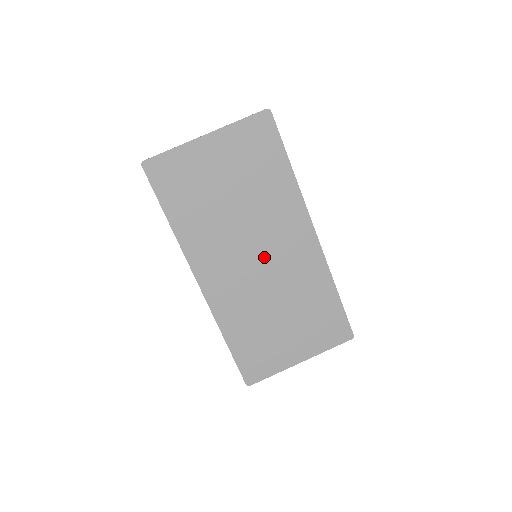
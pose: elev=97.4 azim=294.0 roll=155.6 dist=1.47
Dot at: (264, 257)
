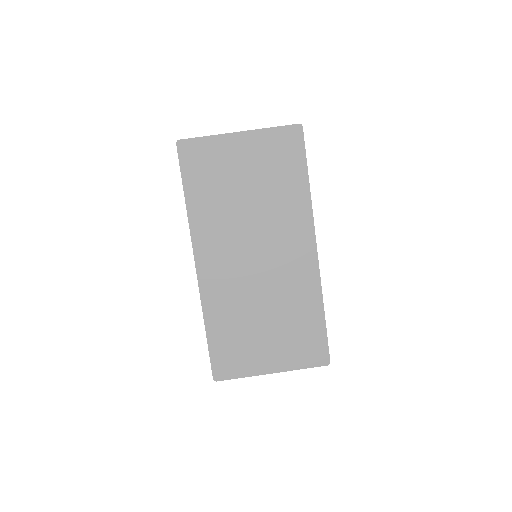
Dot at: (263, 258)
